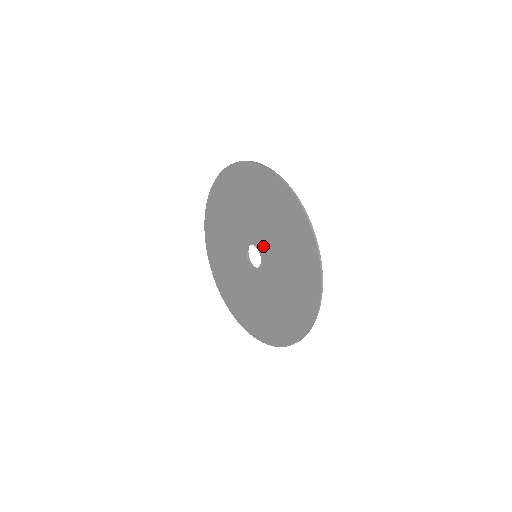
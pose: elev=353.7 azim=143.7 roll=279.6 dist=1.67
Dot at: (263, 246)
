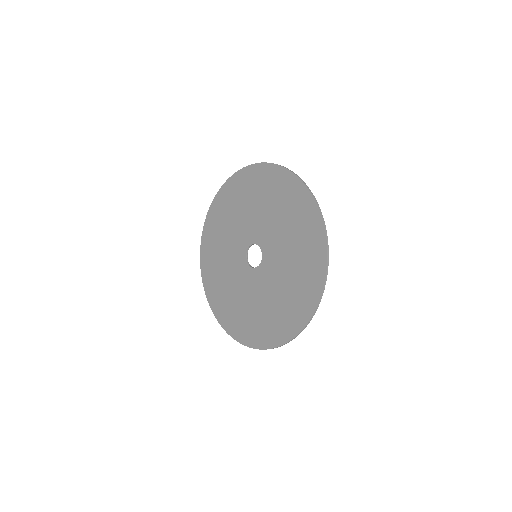
Dot at: (268, 264)
